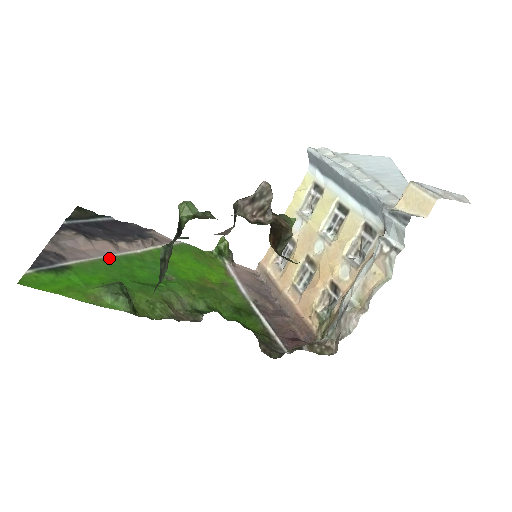
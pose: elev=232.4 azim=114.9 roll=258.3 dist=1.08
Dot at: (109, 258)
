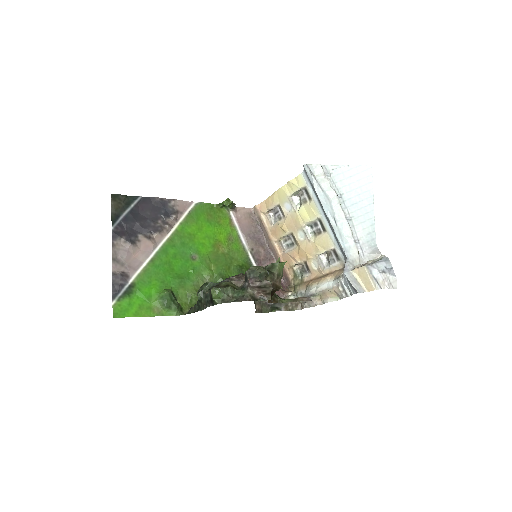
Dot at: (153, 258)
